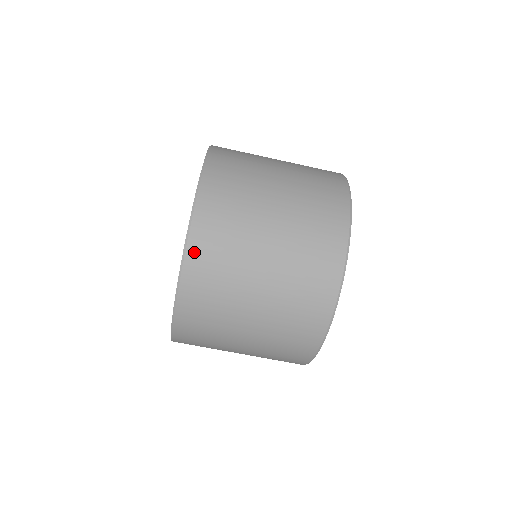
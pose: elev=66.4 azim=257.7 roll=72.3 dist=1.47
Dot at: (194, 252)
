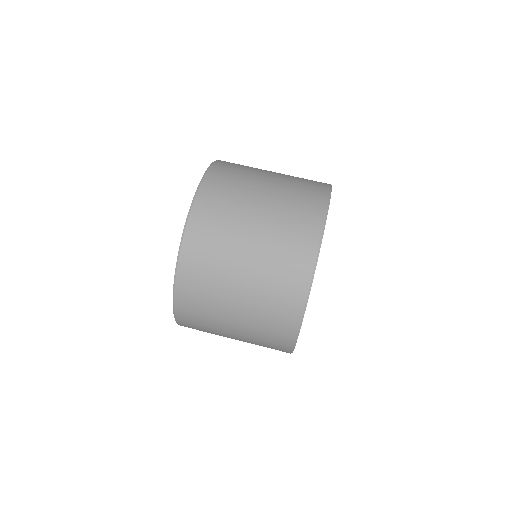
Dot at: (184, 269)
